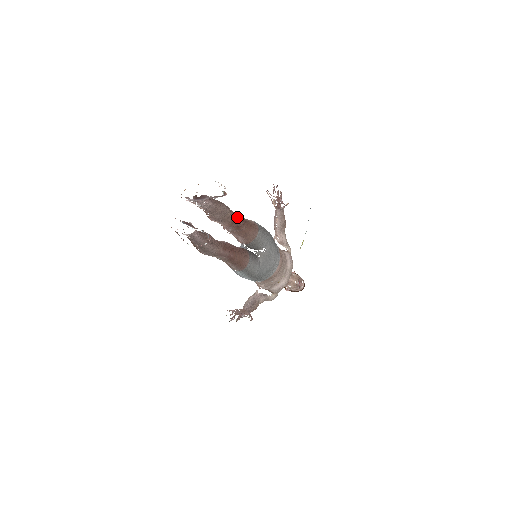
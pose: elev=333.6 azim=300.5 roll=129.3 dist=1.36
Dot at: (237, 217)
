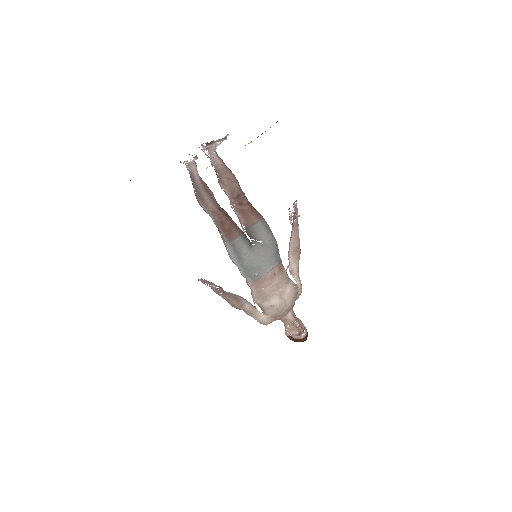
Dot at: (243, 194)
